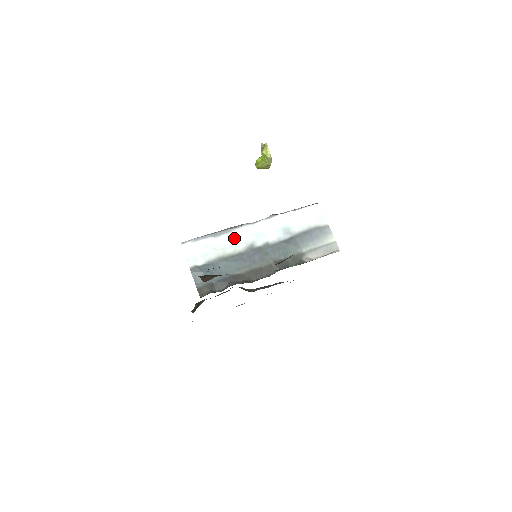
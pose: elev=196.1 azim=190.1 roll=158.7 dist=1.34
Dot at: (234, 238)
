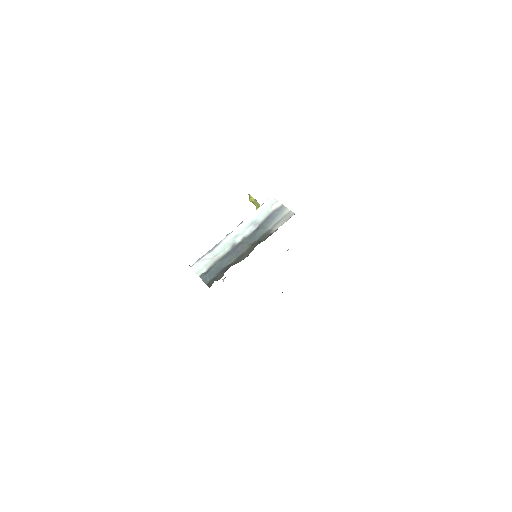
Dot at: (222, 246)
